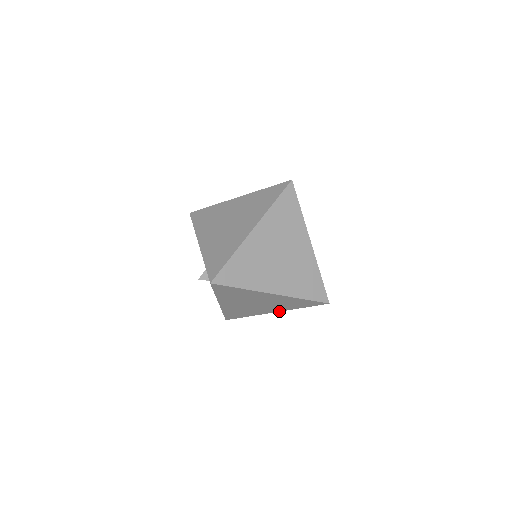
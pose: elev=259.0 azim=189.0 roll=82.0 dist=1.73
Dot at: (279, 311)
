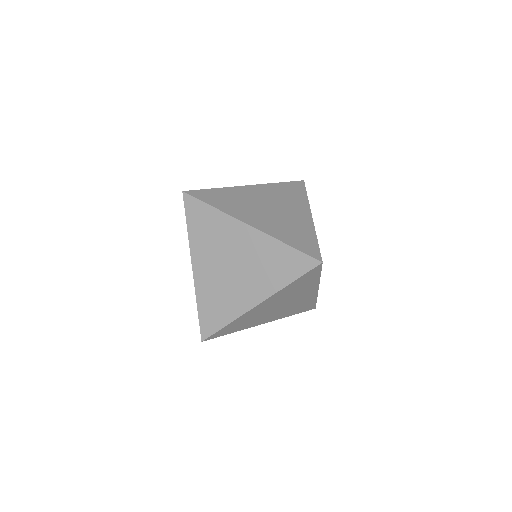
Dot at: (318, 287)
